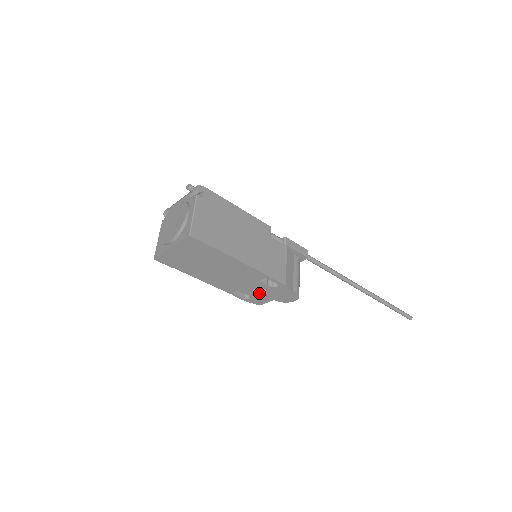
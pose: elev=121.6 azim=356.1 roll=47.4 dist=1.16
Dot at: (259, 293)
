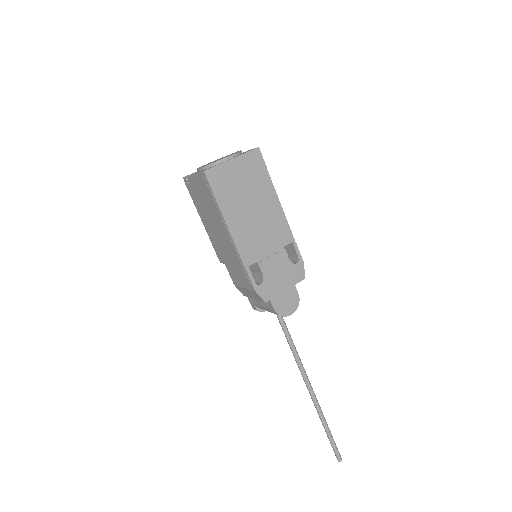
Dot at: (274, 273)
